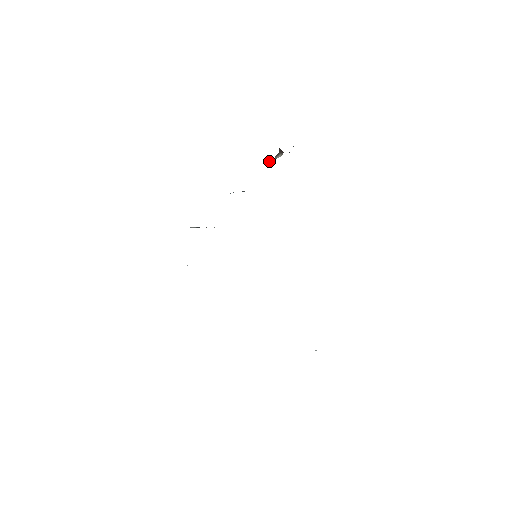
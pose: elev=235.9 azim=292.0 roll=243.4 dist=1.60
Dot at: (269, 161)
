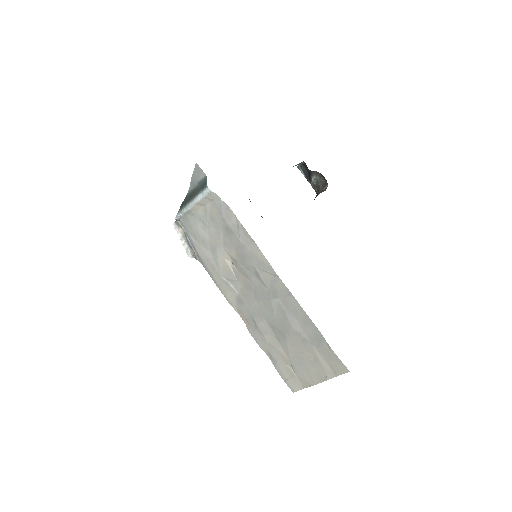
Dot at: occluded
